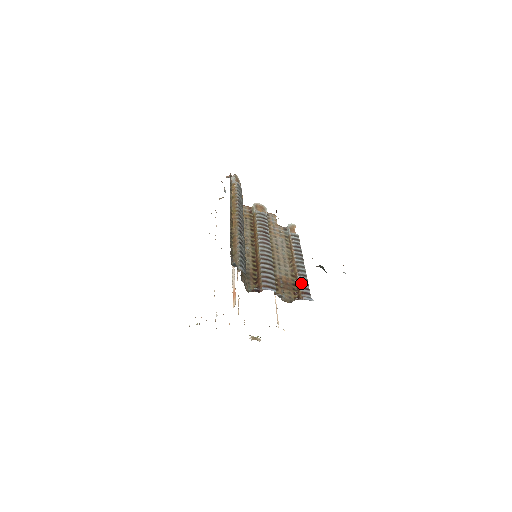
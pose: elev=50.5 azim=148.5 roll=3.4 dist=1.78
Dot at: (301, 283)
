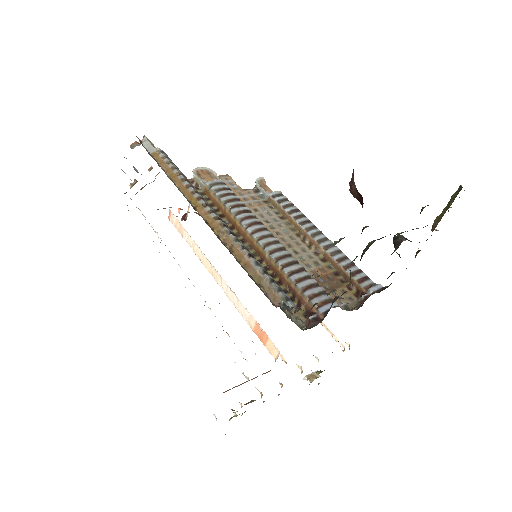
Dot at: (345, 267)
